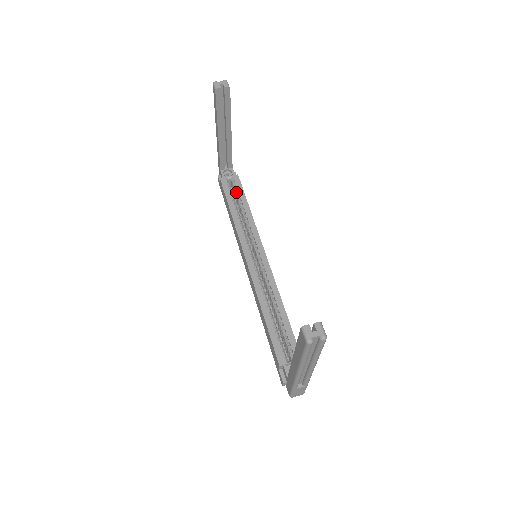
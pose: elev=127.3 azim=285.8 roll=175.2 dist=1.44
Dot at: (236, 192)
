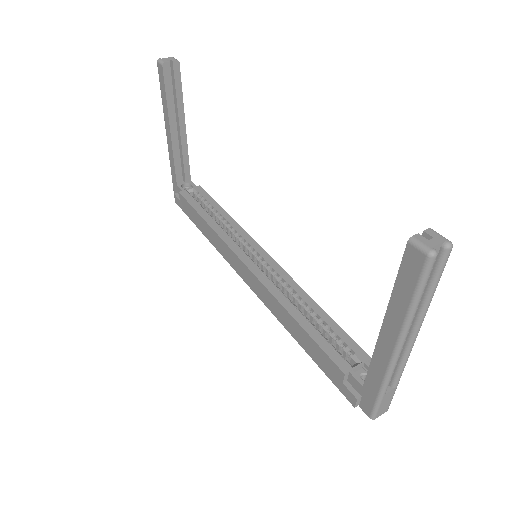
Dot at: (204, 202)
